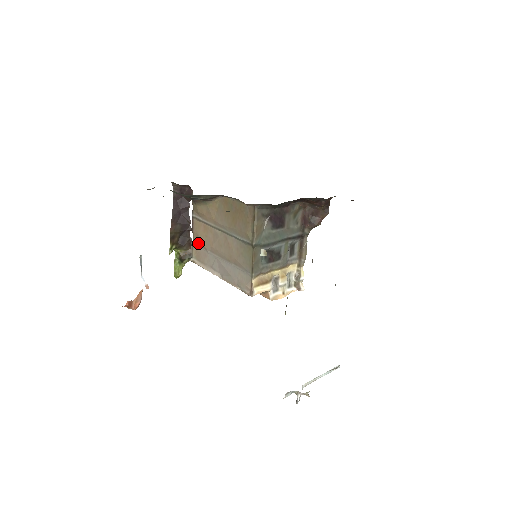
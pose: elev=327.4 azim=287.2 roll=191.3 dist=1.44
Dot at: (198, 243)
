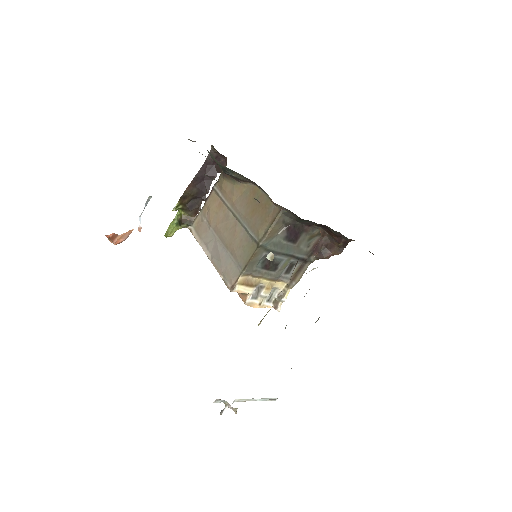
Dot at: (205, 215)
